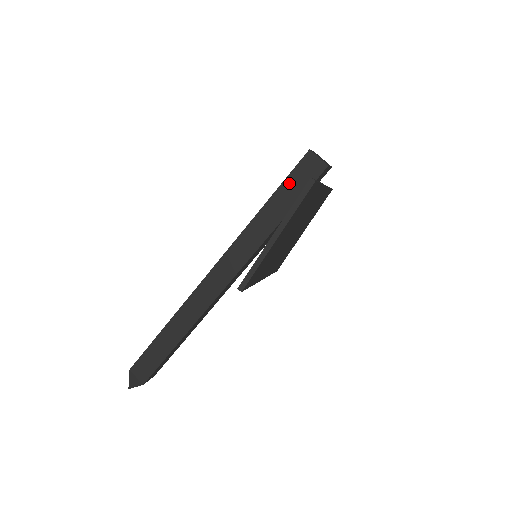
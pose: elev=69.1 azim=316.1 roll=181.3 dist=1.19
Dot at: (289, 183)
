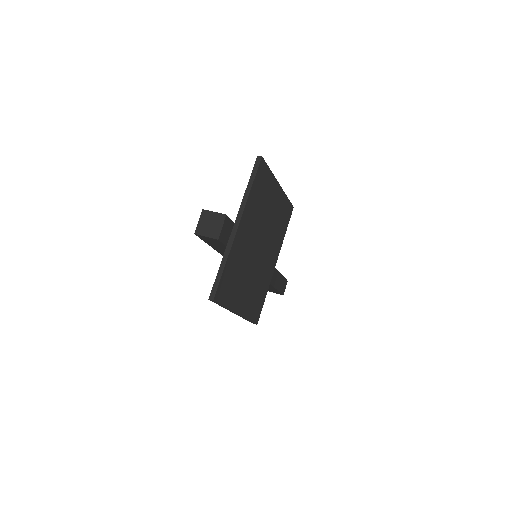
Dot at: (213, 246)
